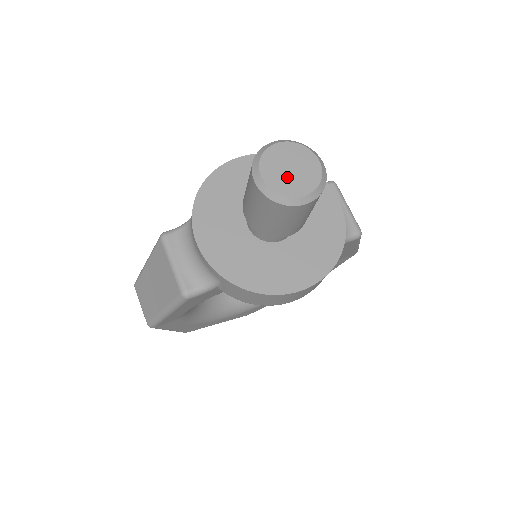
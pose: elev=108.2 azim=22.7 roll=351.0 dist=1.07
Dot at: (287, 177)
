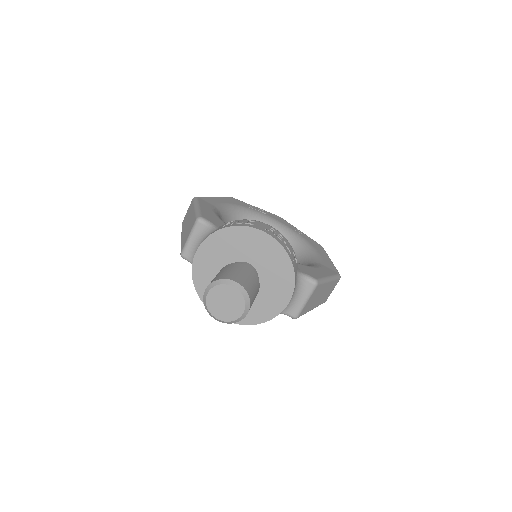
Dot at: (219, 305)
